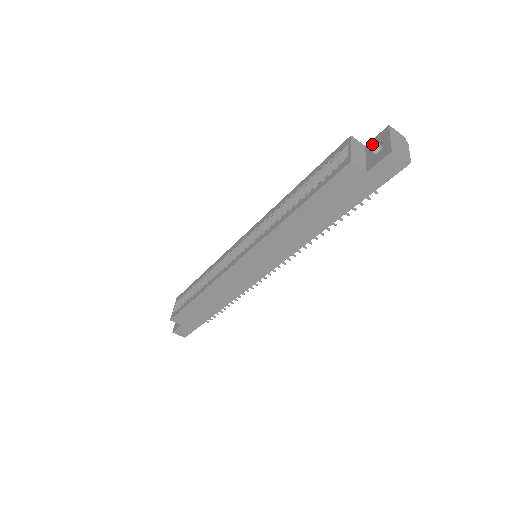
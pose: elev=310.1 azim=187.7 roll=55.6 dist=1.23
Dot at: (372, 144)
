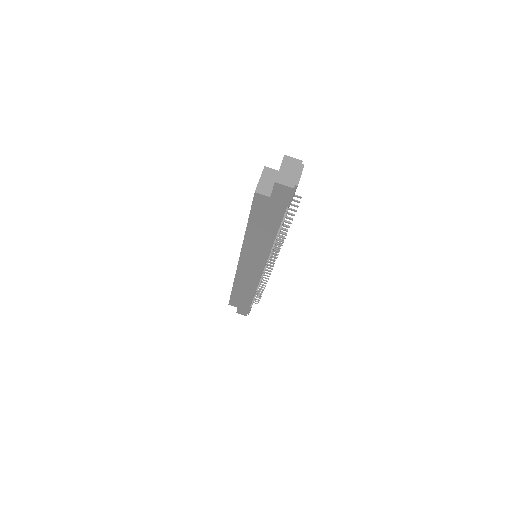
Dot at: occluded
